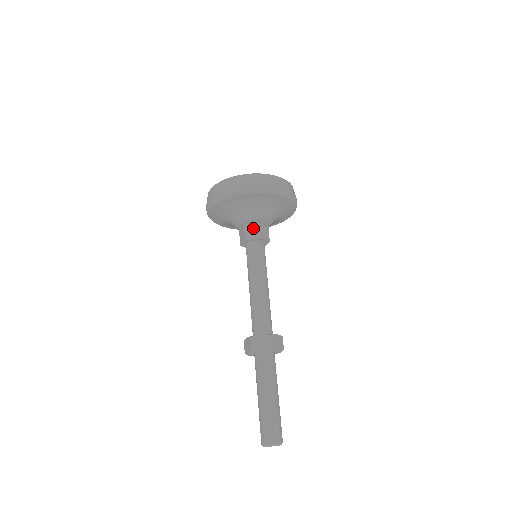
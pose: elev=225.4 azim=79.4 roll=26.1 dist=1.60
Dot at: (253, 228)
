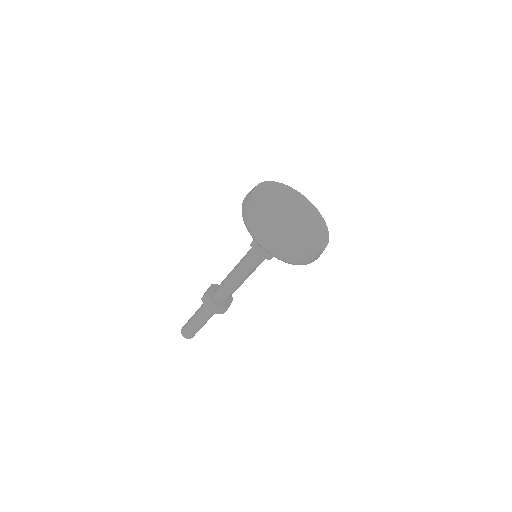
Dot at: occluded
